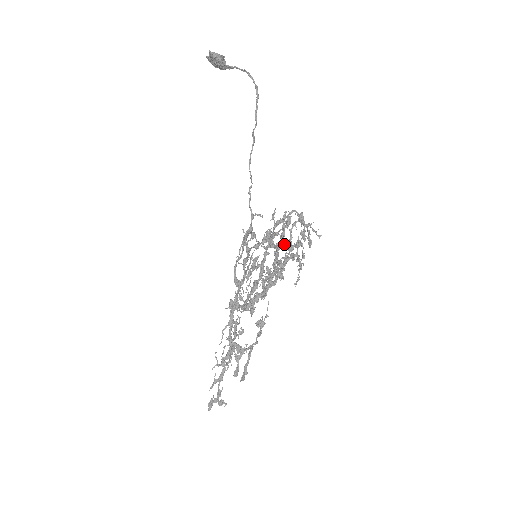
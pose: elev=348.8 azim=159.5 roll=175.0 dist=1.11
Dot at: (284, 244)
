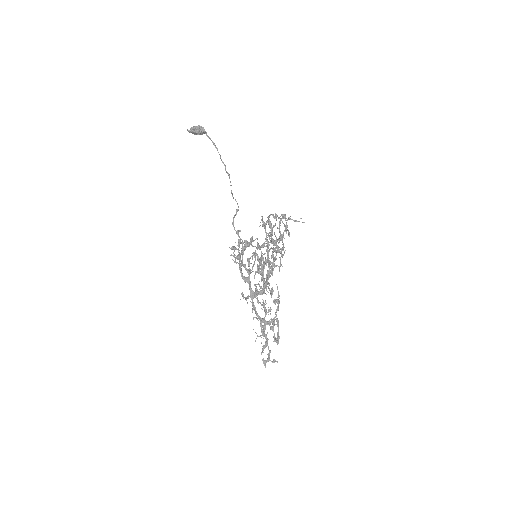
Dot at: occluded
